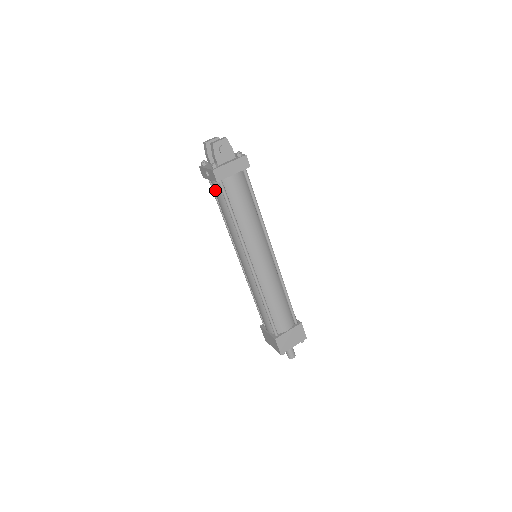
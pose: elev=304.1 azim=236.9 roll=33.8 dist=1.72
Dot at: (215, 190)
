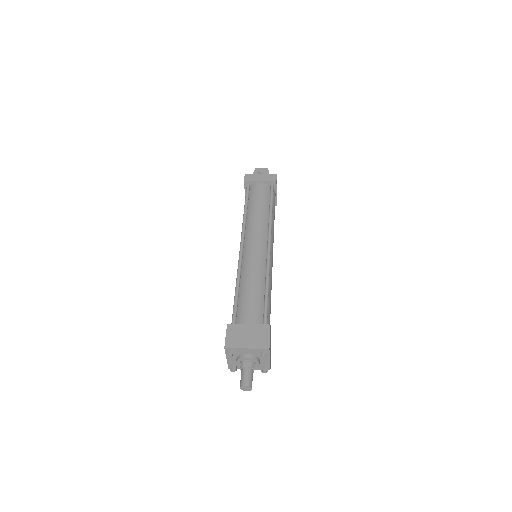
Dot at: occluded
